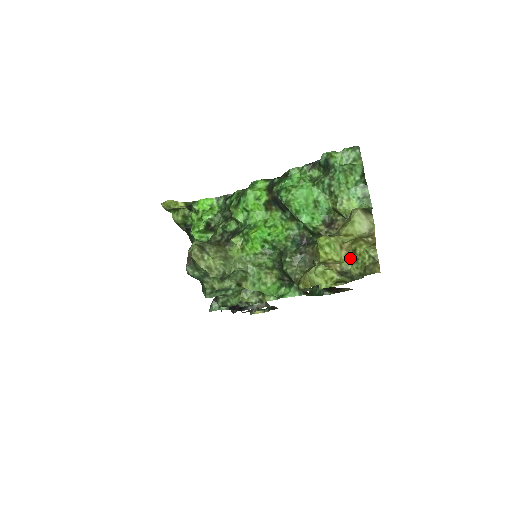
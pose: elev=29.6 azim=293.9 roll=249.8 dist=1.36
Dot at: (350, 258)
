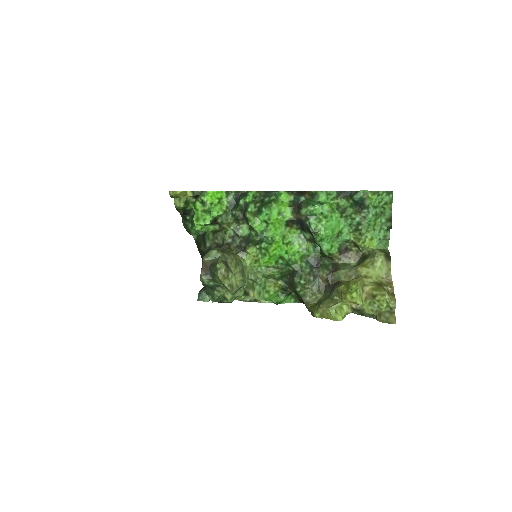
Dot at: (367, 300)
